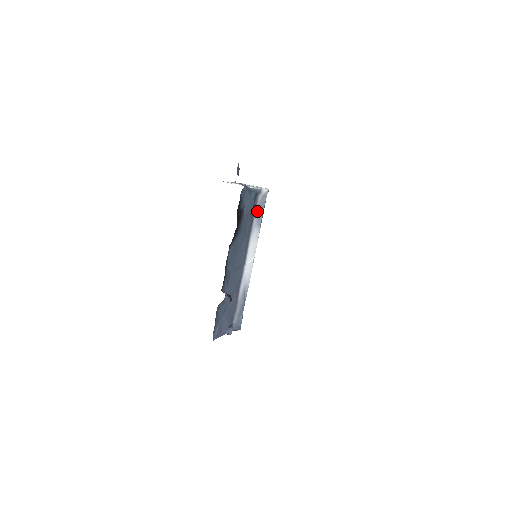
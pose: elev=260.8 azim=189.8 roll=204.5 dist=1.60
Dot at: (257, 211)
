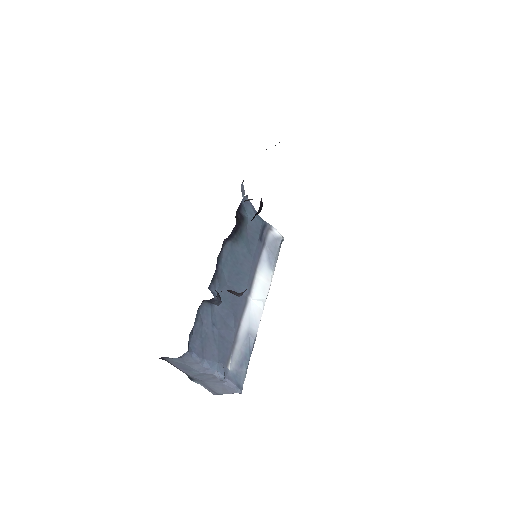
Dot at: (268, 247)
